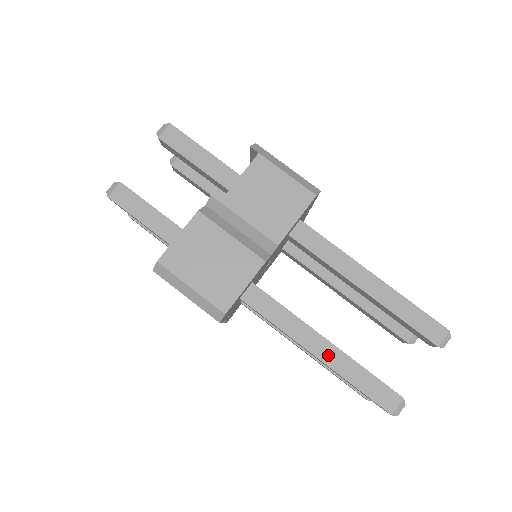
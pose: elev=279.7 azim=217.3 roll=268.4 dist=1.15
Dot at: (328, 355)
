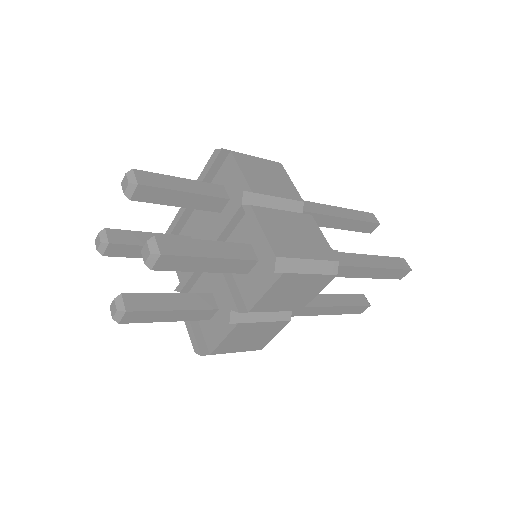
Dot at: (369, 262)
